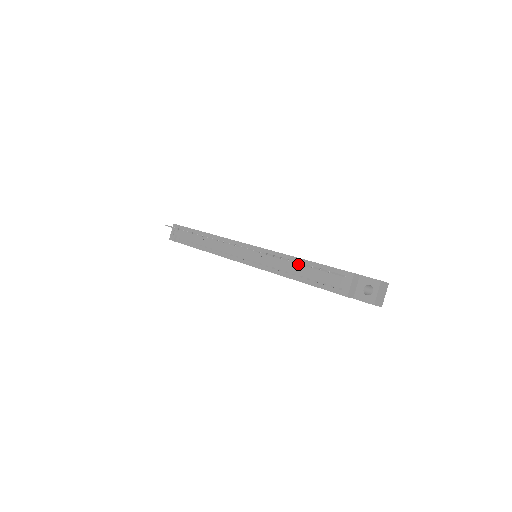
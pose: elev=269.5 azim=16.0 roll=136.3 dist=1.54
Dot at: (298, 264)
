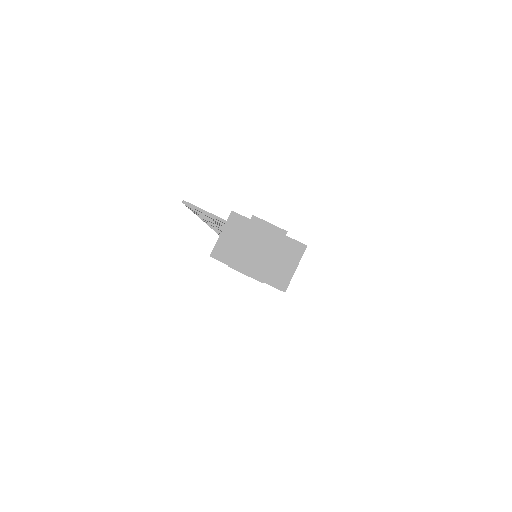
Dot at: occluded
